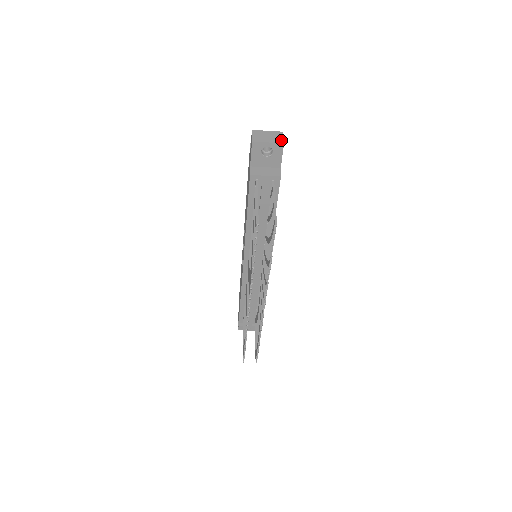
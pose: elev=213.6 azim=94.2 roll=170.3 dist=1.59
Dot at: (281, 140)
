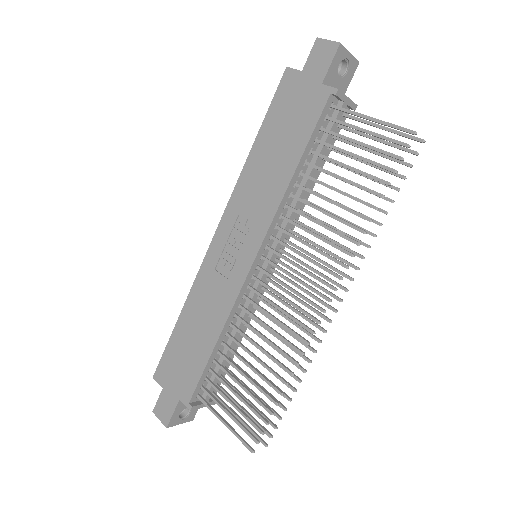
Dot at: occluded
